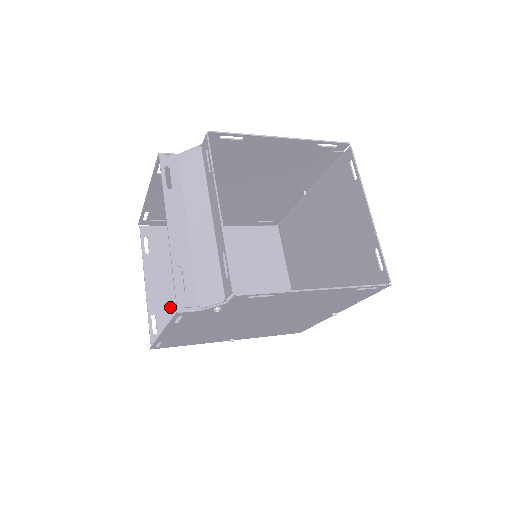
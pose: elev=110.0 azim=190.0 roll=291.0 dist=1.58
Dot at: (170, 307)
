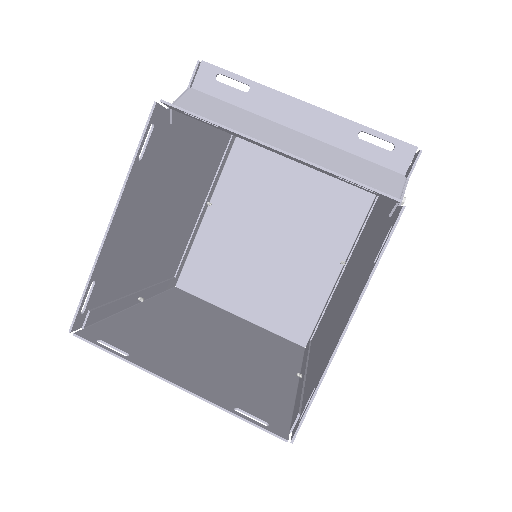
Dot at: (231, 391)
